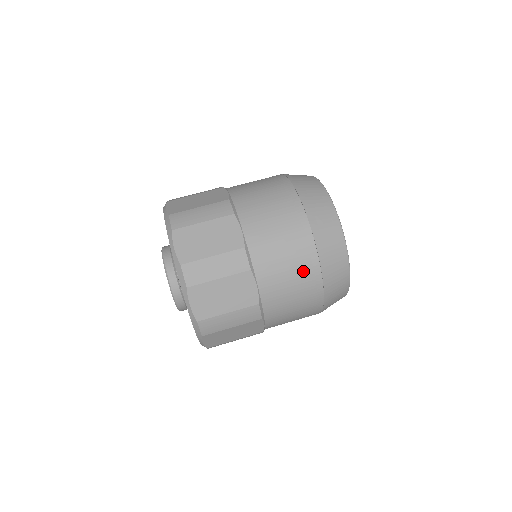
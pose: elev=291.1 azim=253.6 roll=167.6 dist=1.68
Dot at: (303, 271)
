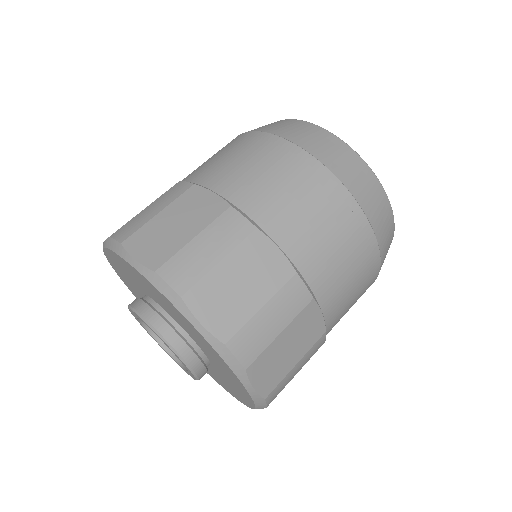
Dot at: (262, 151)
